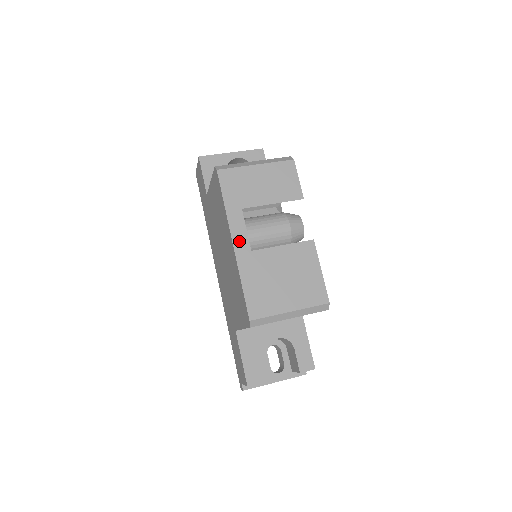
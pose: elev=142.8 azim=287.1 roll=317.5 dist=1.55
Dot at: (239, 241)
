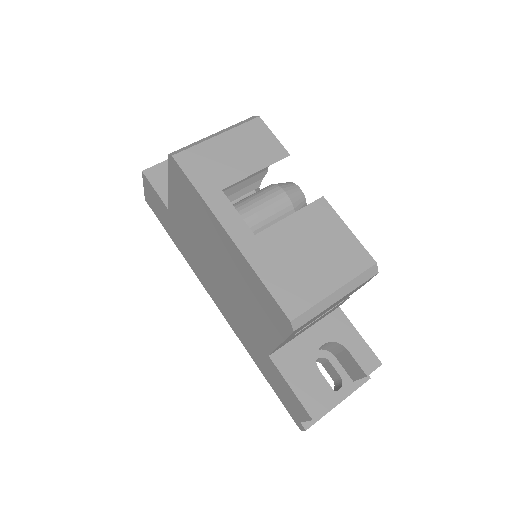
Dot at: (235, 229)
